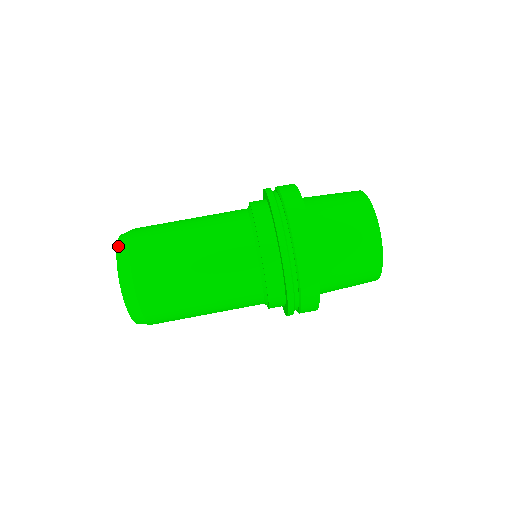
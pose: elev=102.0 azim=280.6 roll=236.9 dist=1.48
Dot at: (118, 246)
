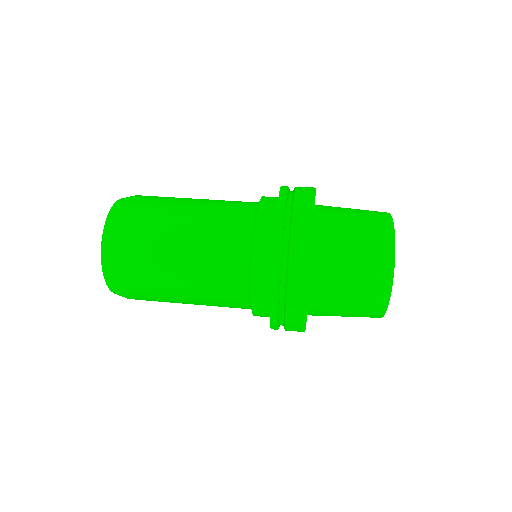
Dot at: occluded
